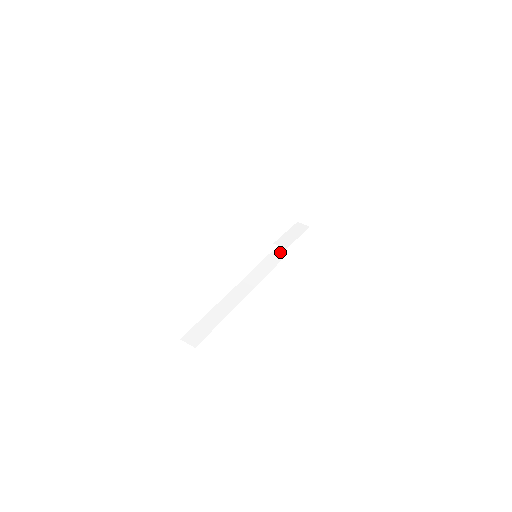
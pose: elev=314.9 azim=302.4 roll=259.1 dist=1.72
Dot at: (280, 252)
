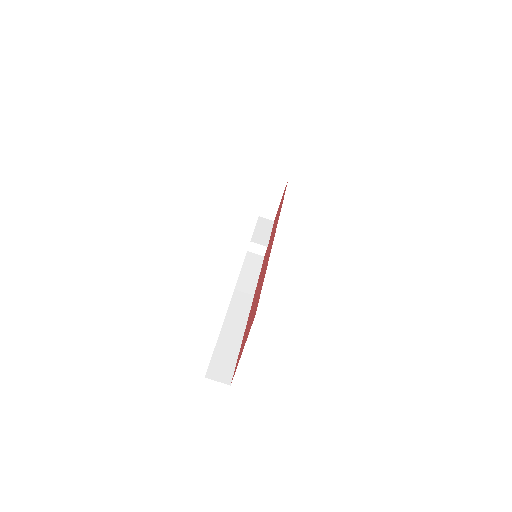
Dot at: (258, 251)
